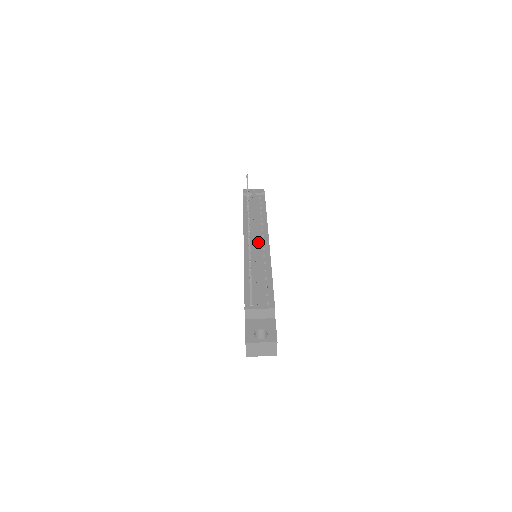
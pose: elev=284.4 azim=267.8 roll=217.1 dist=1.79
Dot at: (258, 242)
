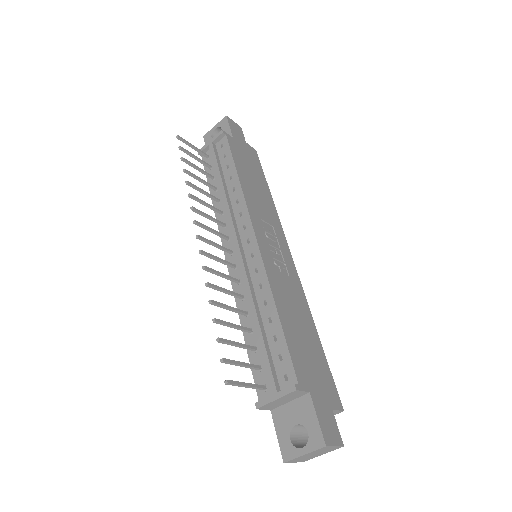
Dot at: (241, 244)
